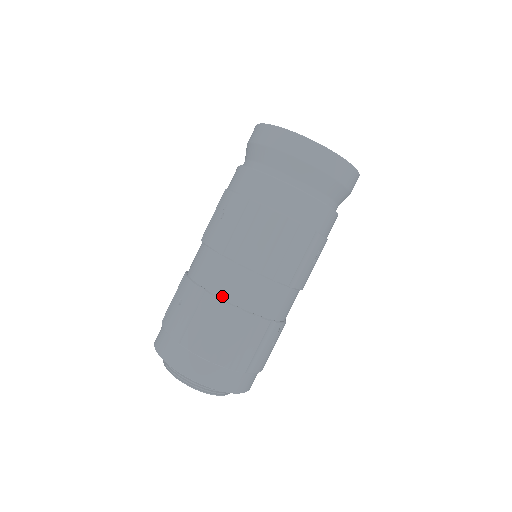
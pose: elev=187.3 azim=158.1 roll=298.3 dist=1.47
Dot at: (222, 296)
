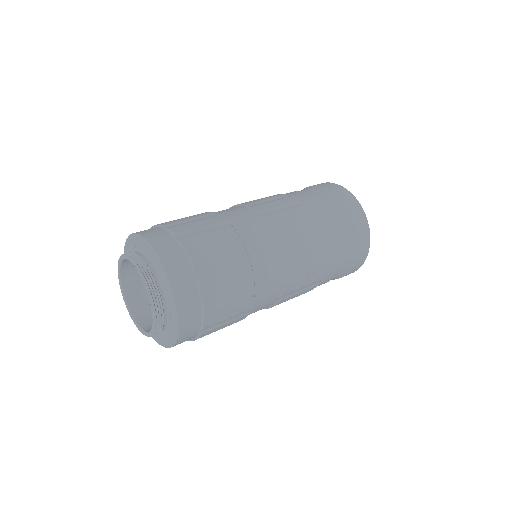
Dot at: (231, 224)
